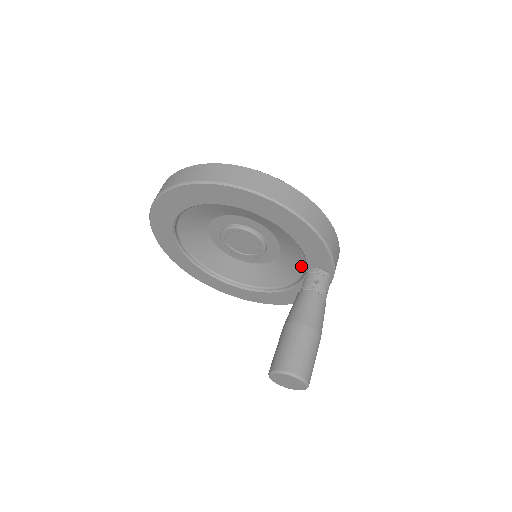
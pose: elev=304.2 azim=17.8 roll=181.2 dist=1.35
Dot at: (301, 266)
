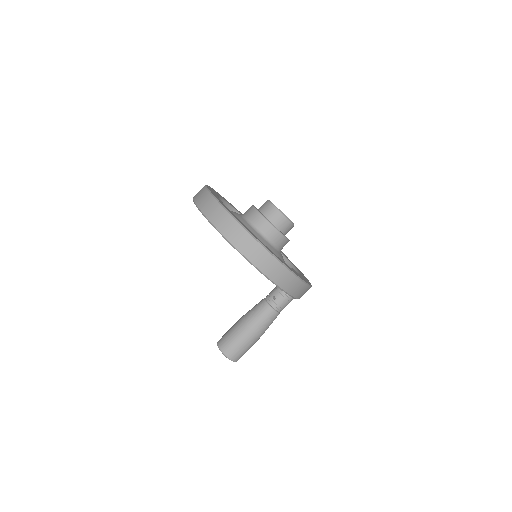
Dot at: occluded
